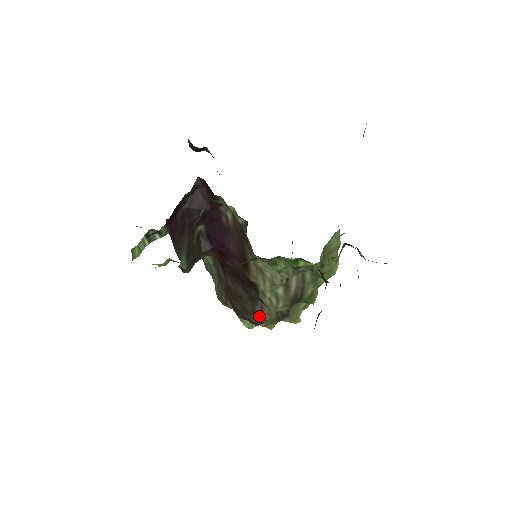
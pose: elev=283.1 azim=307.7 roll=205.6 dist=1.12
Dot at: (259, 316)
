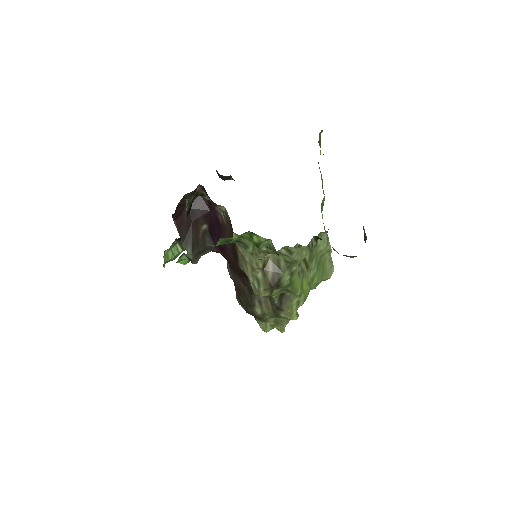
Dot at: (258, 309)
